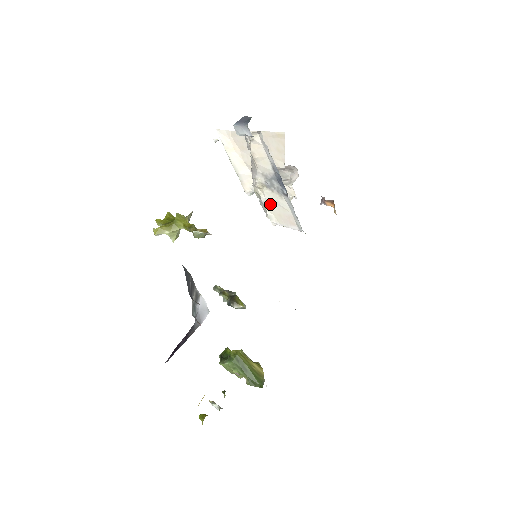
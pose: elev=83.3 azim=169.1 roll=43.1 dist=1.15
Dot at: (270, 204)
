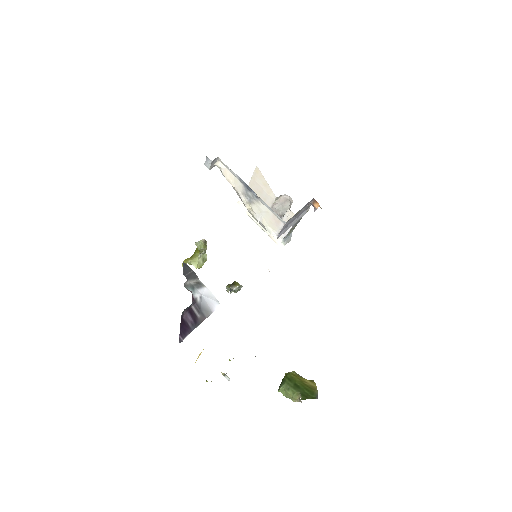
Dot at: (261, 217)
